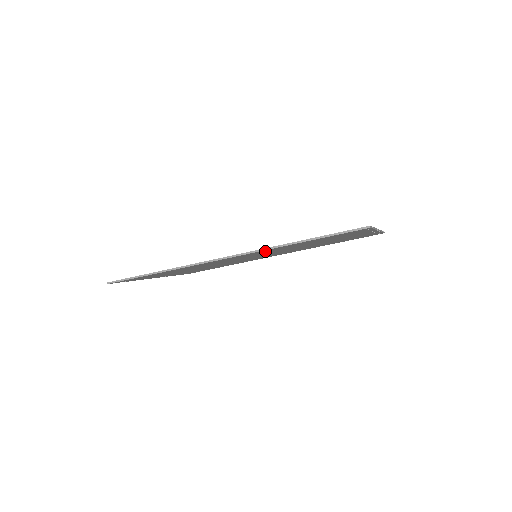
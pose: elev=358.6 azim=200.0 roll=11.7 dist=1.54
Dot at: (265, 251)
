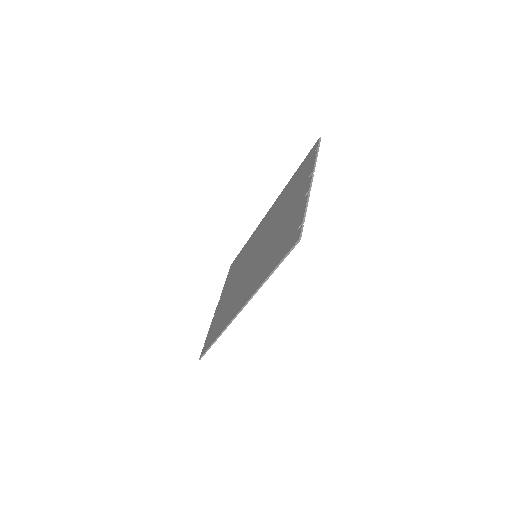
Dot at: occluded
